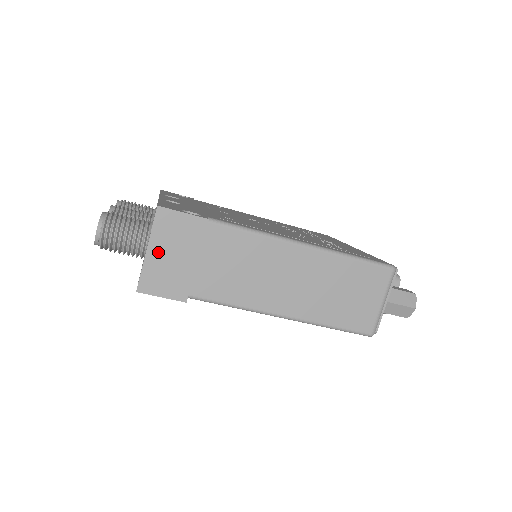
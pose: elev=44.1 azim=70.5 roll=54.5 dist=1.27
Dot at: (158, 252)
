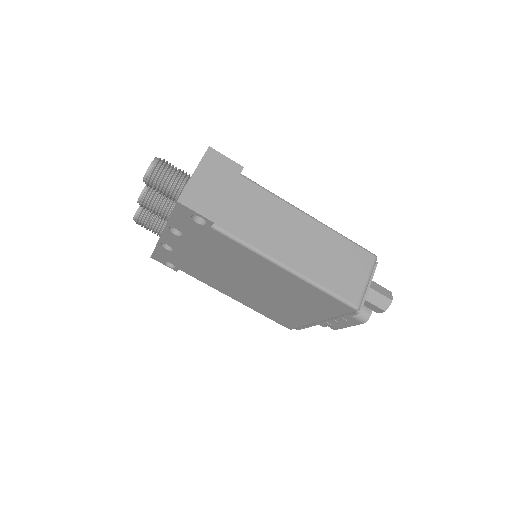
Dot at: (201, 177)
